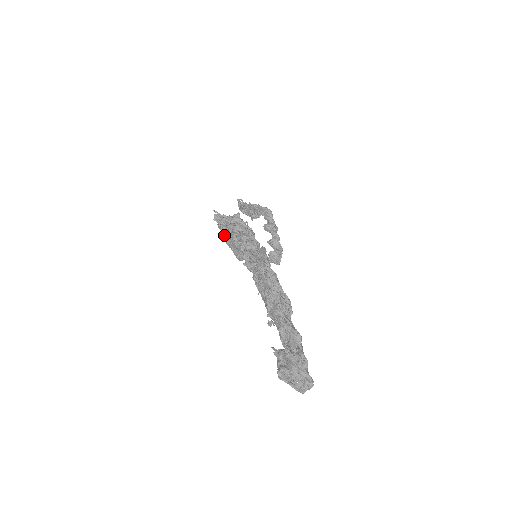
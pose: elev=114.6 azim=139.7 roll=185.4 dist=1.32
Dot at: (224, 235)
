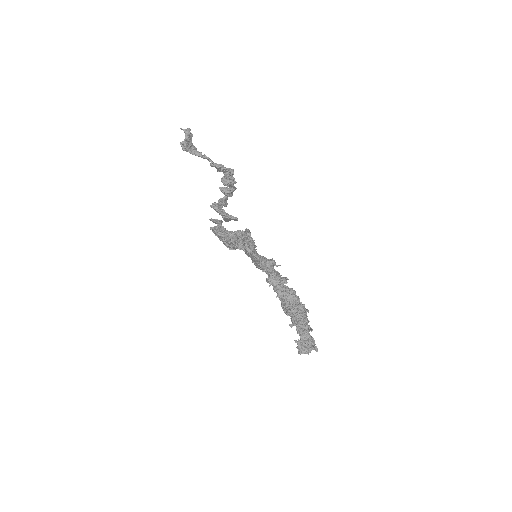
Dot at: (219, 235)
